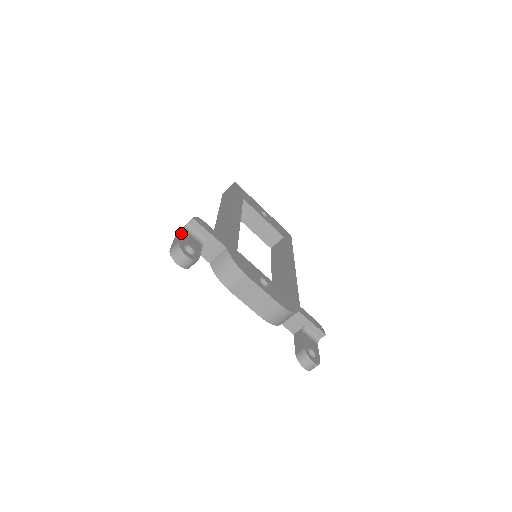
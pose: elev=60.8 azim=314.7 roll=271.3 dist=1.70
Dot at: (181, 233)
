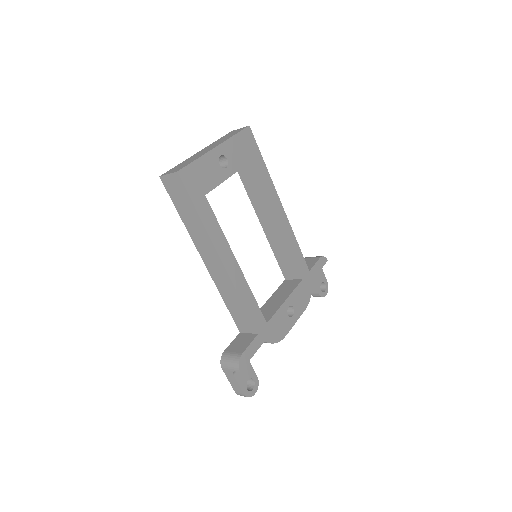
Dot at: (237, 383)
